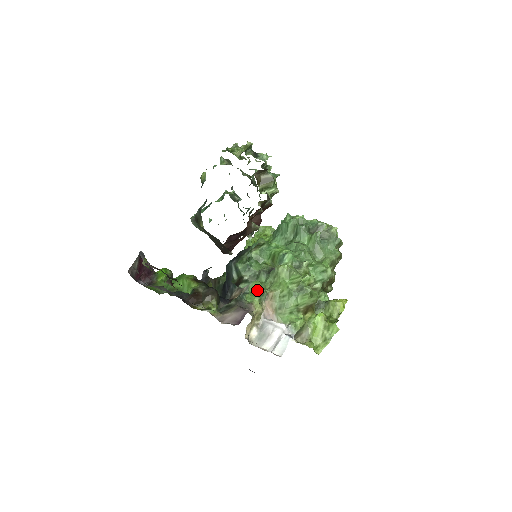
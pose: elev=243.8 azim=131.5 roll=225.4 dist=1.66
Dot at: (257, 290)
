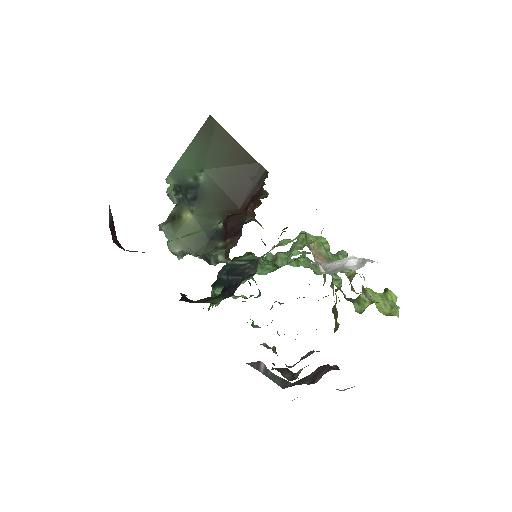
Dot at: occluded
